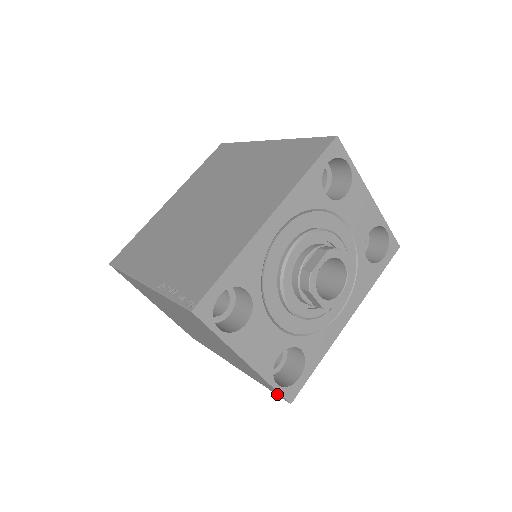
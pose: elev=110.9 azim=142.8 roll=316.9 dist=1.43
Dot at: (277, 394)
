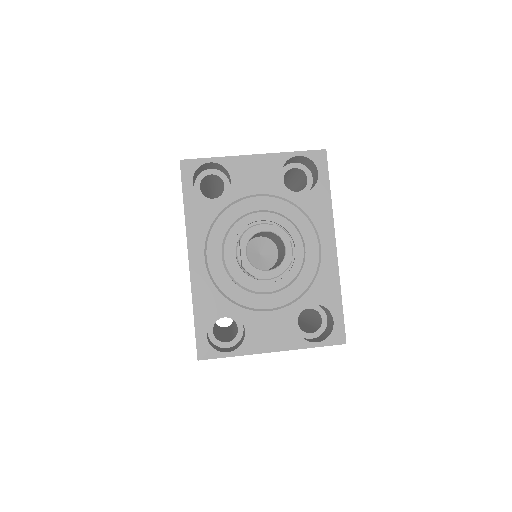
Dot at: occluded
